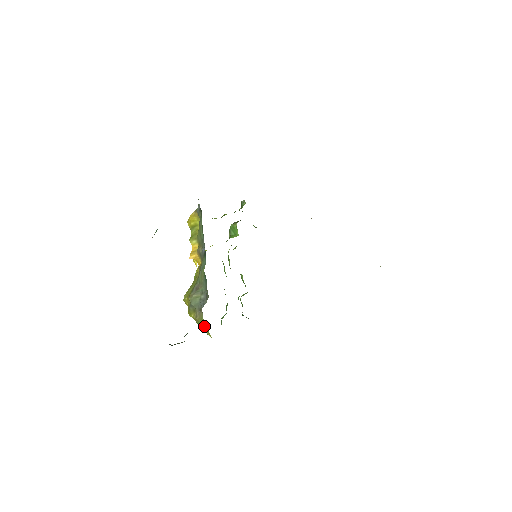
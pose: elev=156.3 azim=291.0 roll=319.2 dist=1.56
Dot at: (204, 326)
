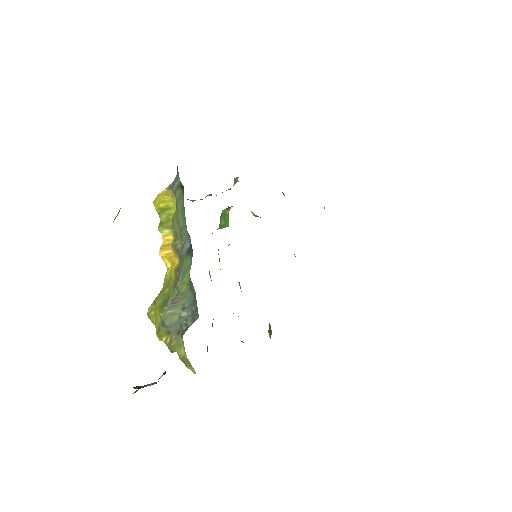
Dot at: (184, 356)
